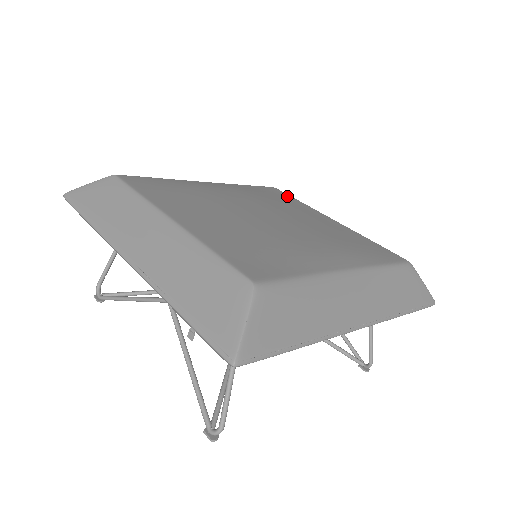
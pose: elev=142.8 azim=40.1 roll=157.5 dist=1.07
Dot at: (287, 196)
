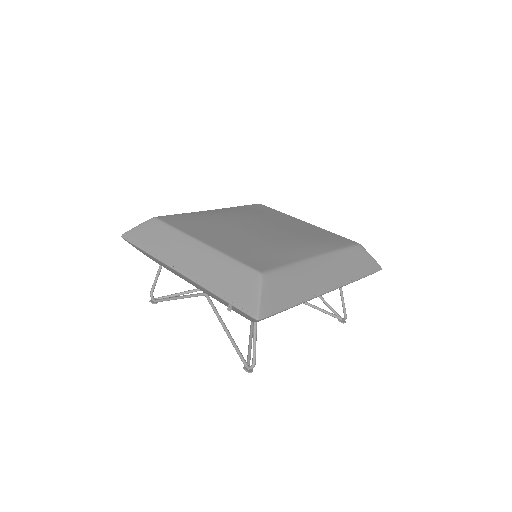
Dot at: (270, 209)
